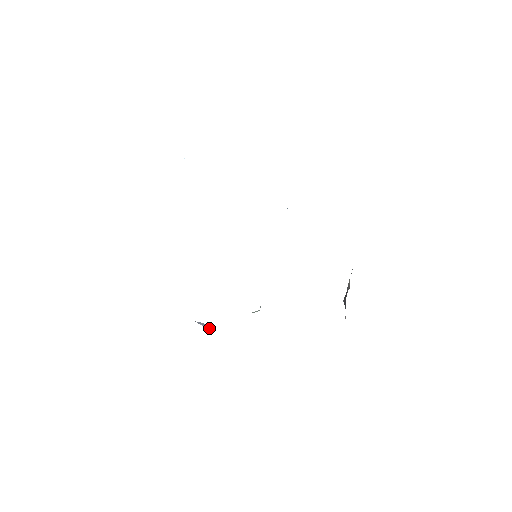
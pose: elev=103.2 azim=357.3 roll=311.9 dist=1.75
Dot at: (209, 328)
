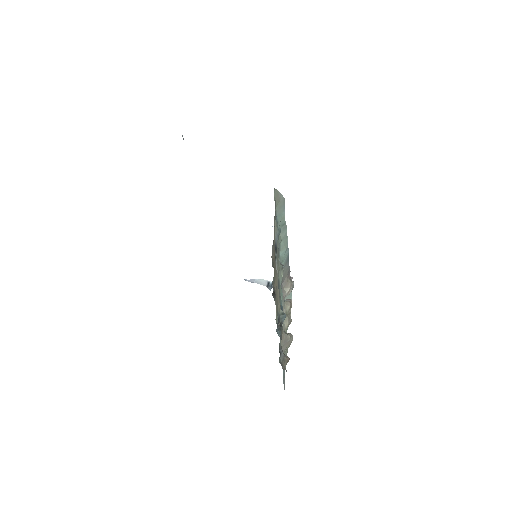
Dot at: occluded
